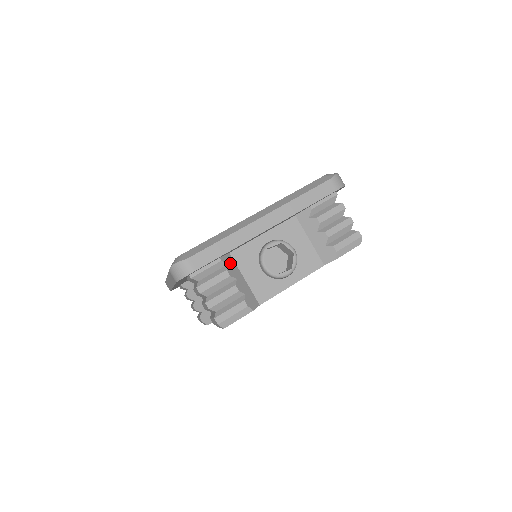
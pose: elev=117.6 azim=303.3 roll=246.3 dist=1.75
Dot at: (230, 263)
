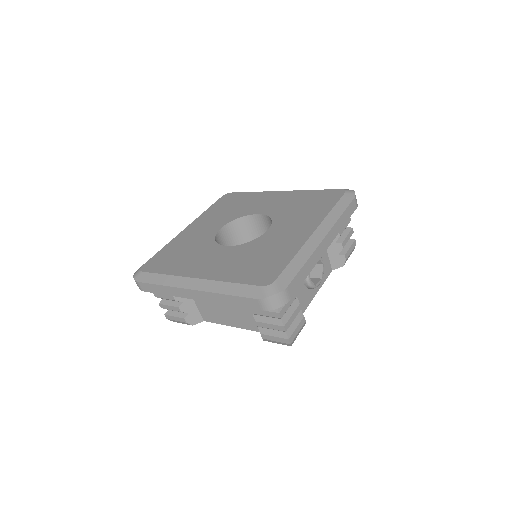
Dot at: occluded
